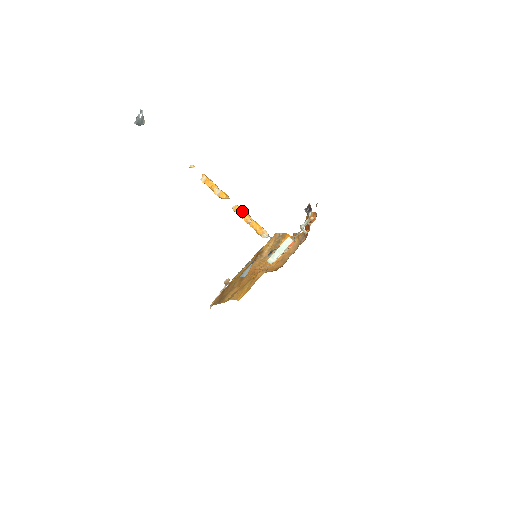
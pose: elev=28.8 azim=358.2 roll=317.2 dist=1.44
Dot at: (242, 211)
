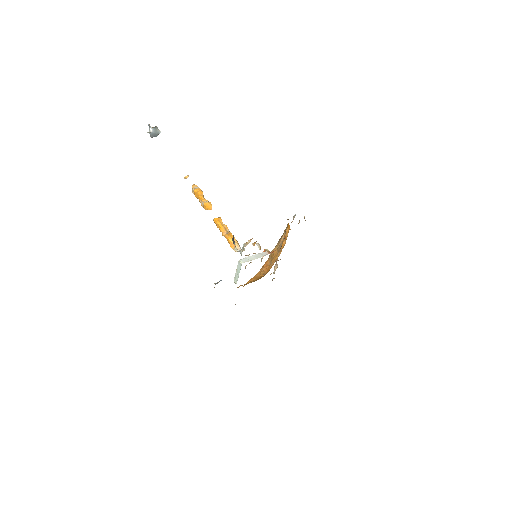
Dot at: (218, 224)
